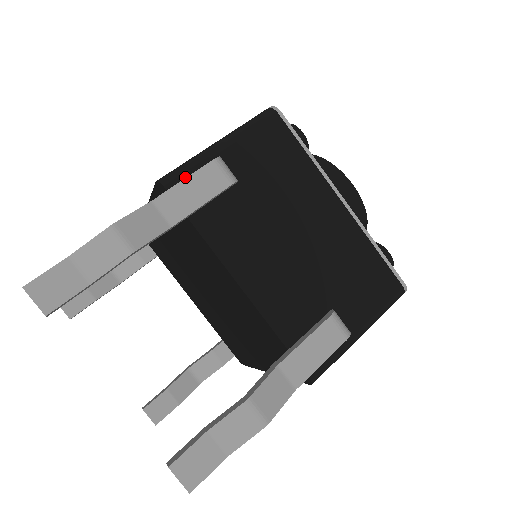
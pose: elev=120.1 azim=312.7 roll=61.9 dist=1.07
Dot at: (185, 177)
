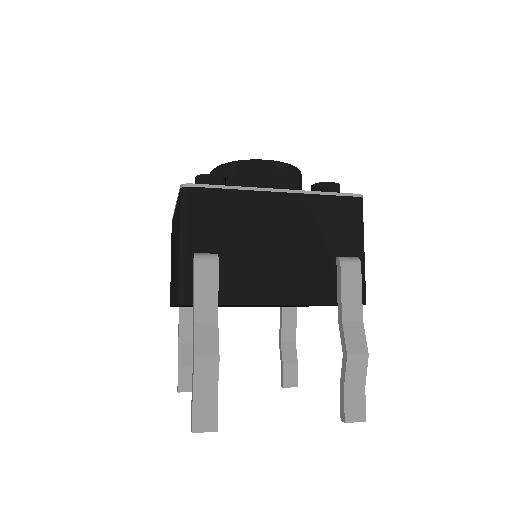
Dot at: (190, 286)
